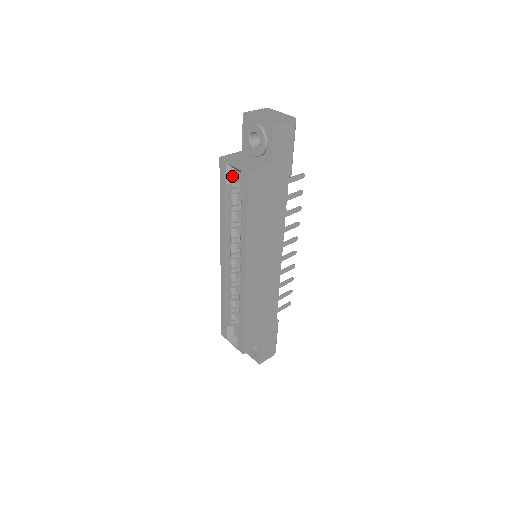
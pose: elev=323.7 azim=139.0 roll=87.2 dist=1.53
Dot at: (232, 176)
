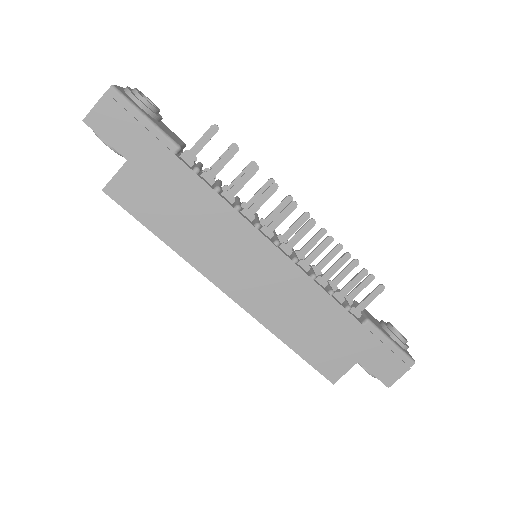
Dot at: occluded
